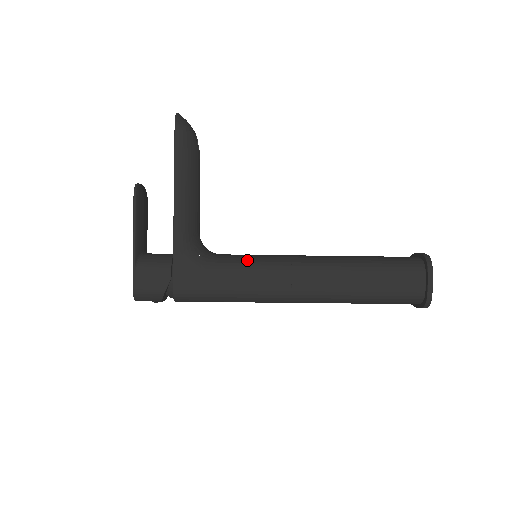
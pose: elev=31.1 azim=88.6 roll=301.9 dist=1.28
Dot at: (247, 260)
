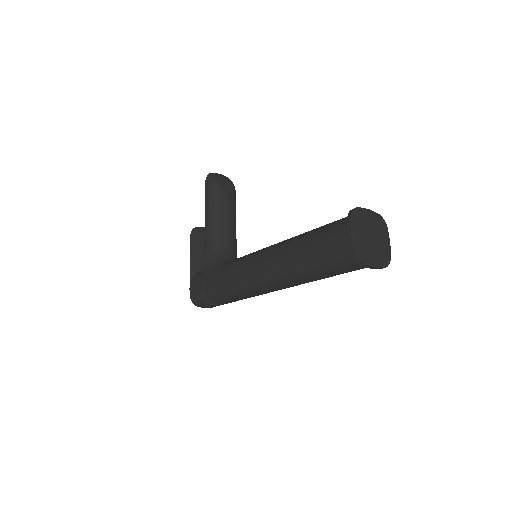
Dot at: (239, 258)
